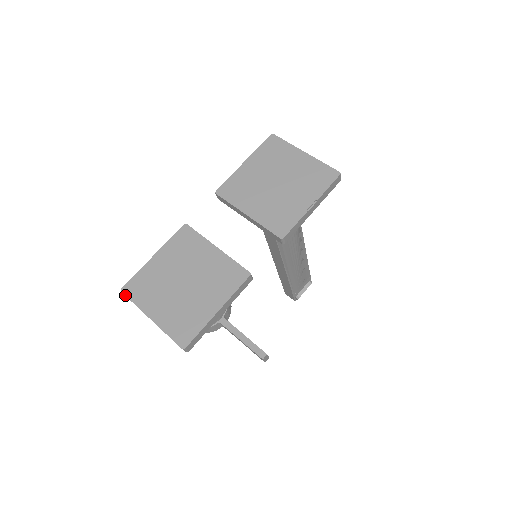
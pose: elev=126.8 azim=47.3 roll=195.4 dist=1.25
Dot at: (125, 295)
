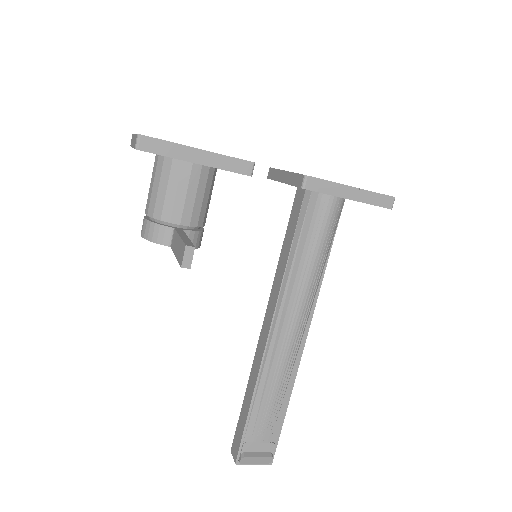
Dot at: occluded
